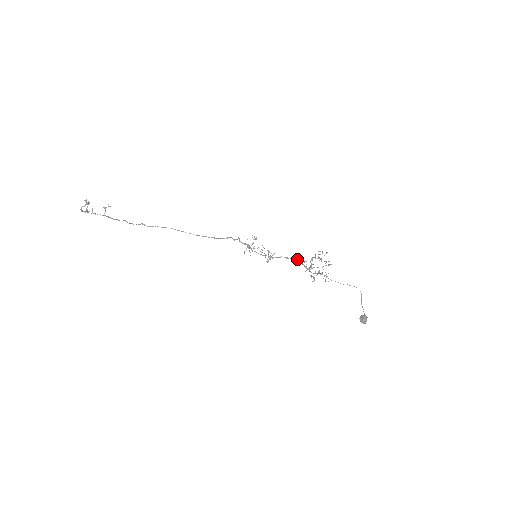
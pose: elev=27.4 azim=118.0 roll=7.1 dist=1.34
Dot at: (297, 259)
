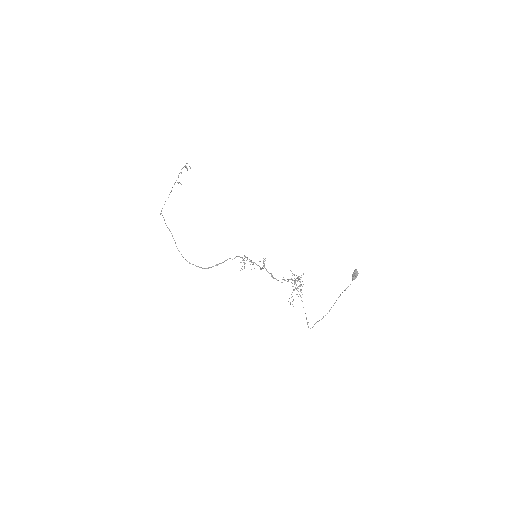
Dot at: (290, 270)
